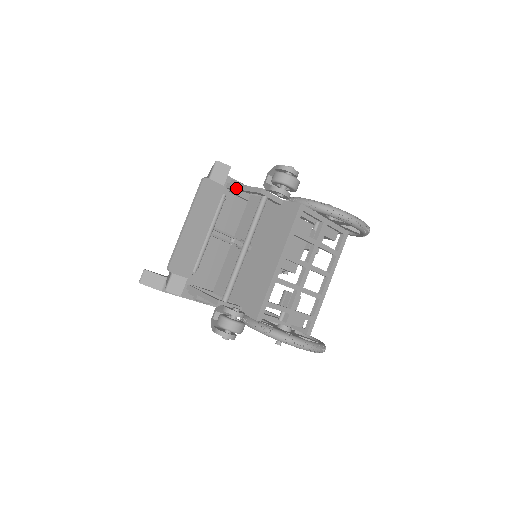
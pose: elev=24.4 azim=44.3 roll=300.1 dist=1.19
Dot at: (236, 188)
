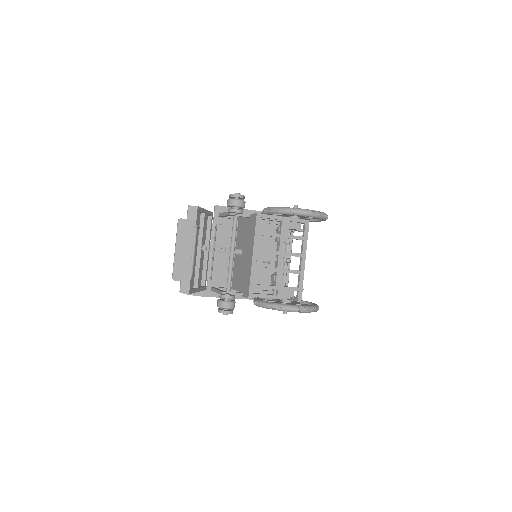
Dot at: (222, 215)
